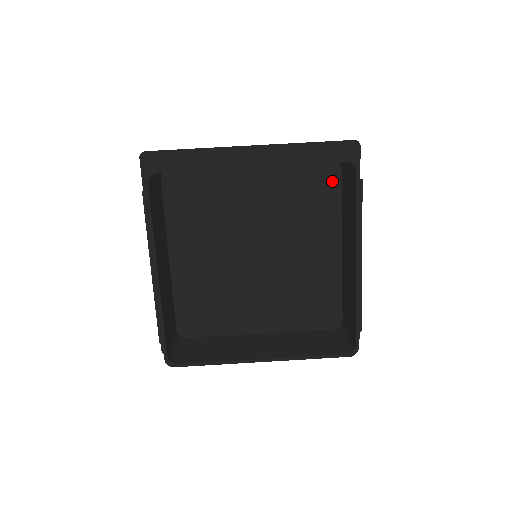
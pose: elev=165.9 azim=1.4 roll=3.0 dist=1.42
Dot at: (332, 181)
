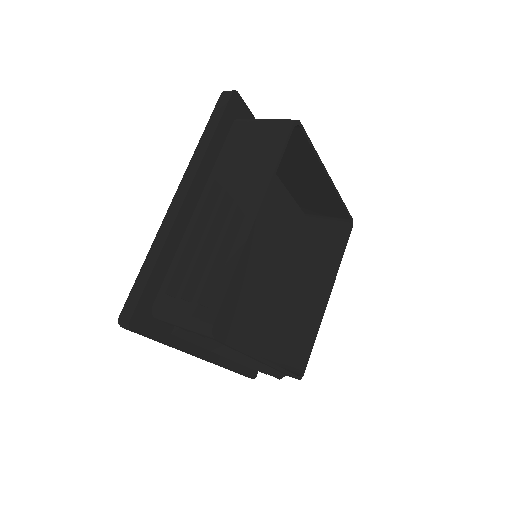
Dot at: (298, 228)
